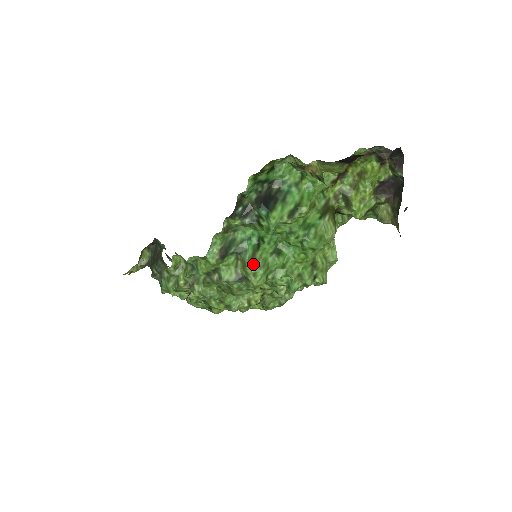
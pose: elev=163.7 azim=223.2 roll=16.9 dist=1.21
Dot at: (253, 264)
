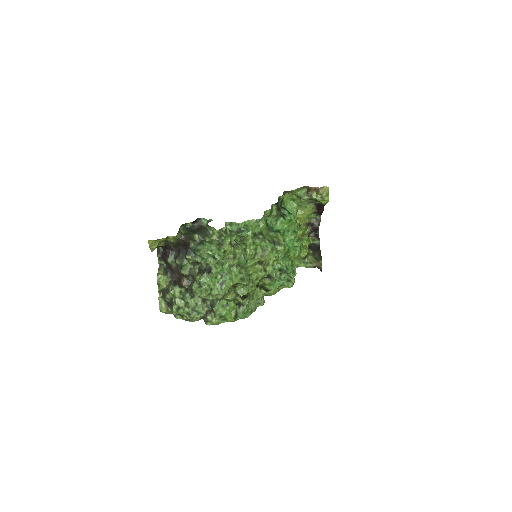
Dot at: (282, 236)
